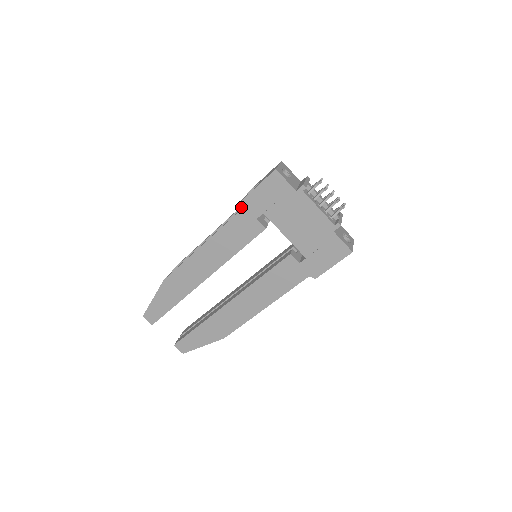
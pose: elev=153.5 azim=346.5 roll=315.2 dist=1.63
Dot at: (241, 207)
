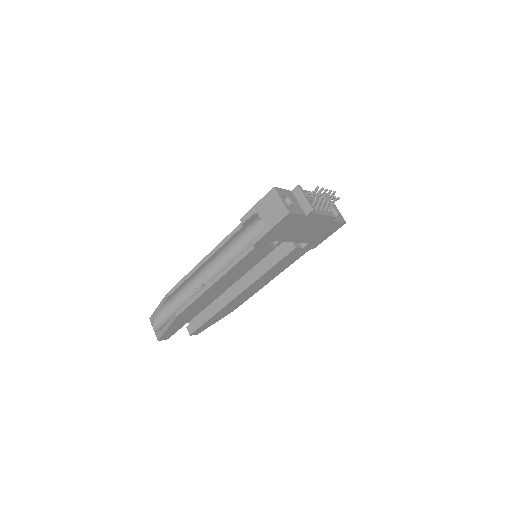
Dot at: (235, 233)
